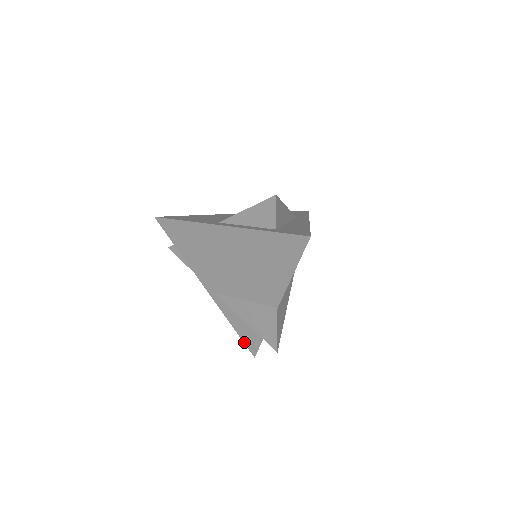
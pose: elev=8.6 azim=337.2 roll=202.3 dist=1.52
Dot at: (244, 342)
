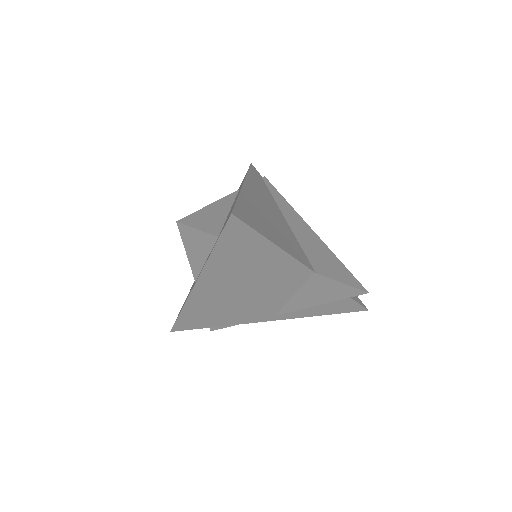
Dot at: occluded
